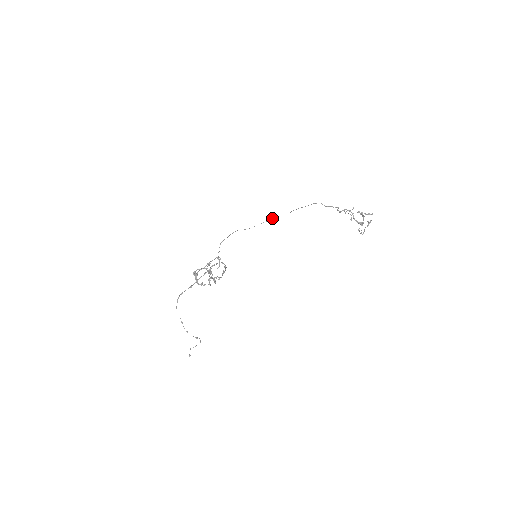
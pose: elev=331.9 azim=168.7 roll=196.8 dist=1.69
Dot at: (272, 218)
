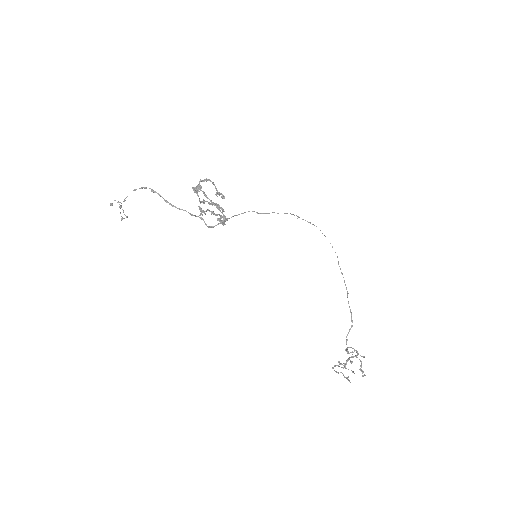
Dot at: occluded
